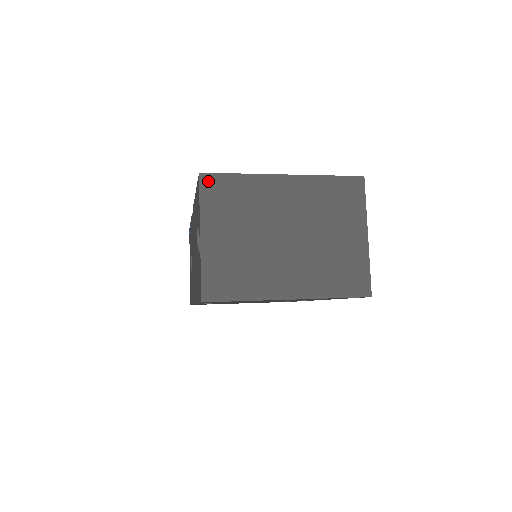
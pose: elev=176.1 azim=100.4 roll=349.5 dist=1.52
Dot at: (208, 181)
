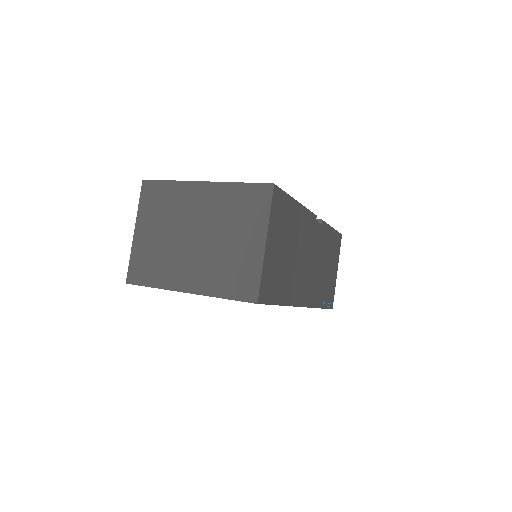
Dot at: (147, 186)
